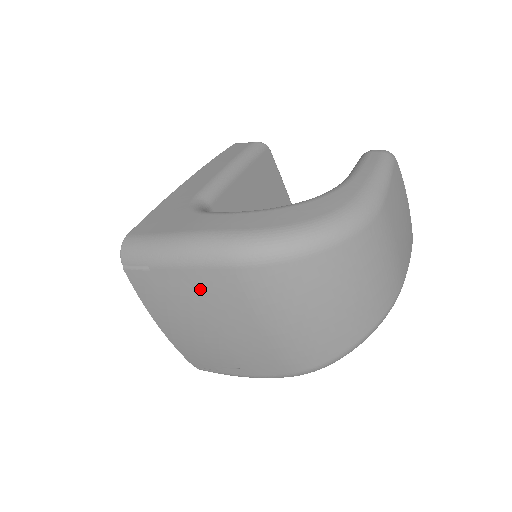
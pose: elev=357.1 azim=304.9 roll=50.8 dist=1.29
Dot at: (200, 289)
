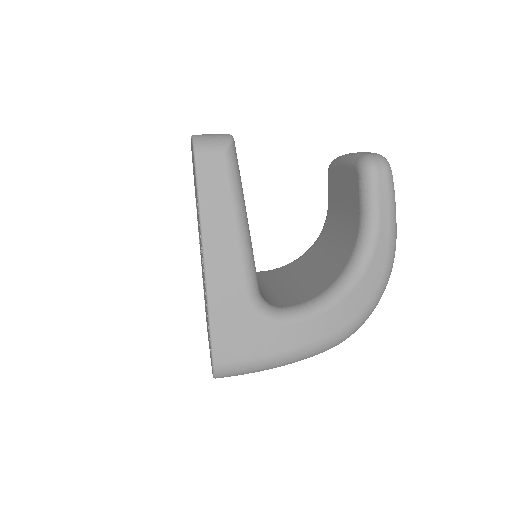
Dot at: occluded
